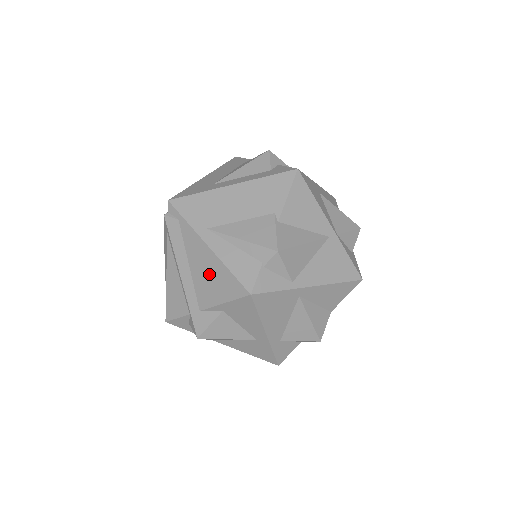
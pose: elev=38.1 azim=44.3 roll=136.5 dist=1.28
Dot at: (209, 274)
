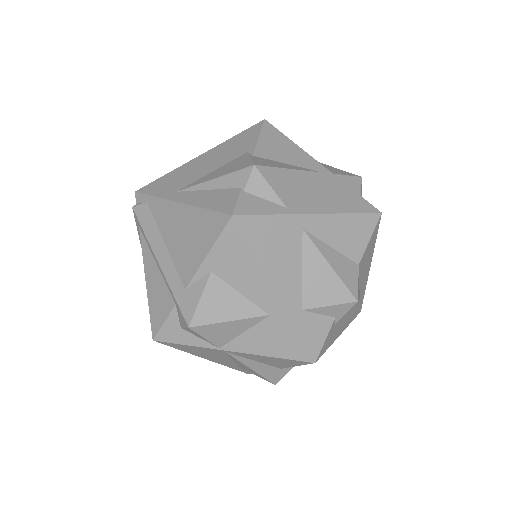
Dot at: (186, 233)
